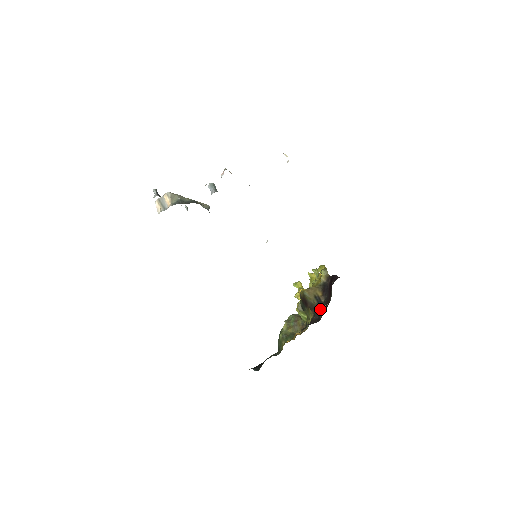
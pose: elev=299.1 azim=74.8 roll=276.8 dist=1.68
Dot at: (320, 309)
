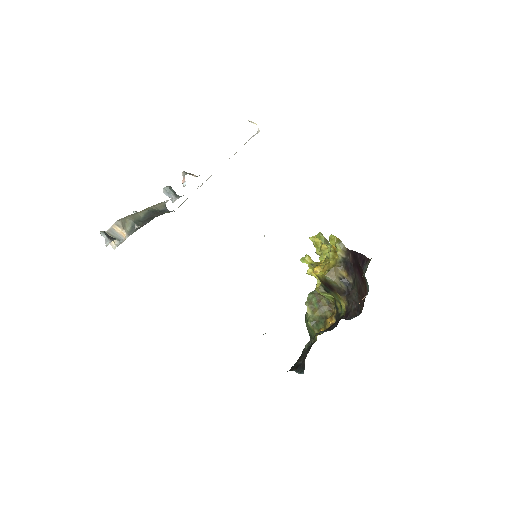
Dot at: (353, 294)
